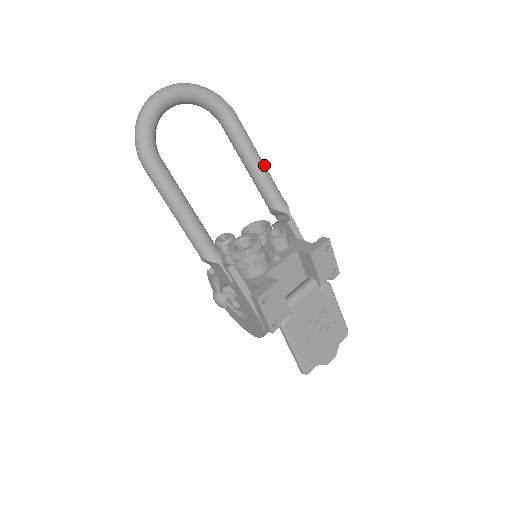
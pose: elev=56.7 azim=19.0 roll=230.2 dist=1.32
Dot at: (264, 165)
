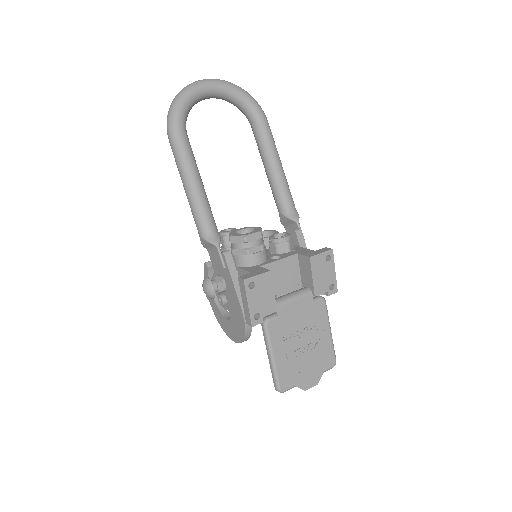
Dot at: occluded
